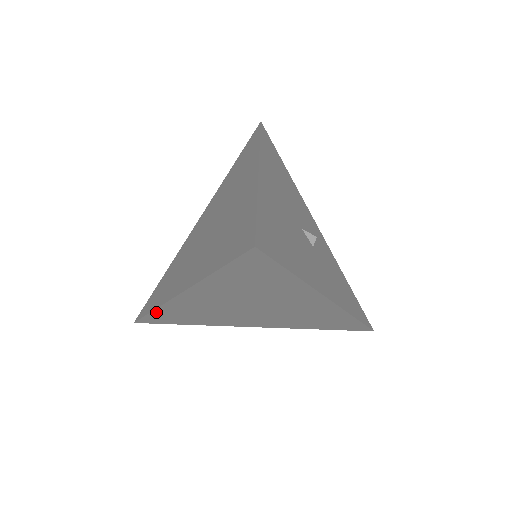
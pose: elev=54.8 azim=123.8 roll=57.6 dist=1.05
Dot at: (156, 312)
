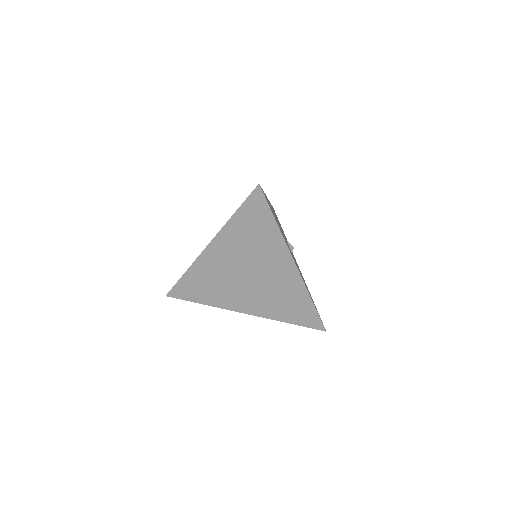
Dot at: (186, 275)
